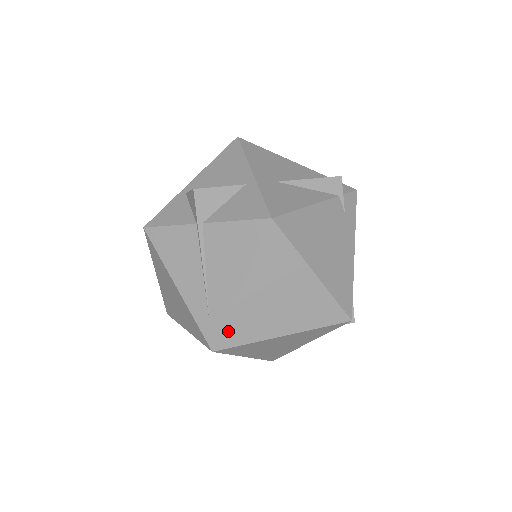
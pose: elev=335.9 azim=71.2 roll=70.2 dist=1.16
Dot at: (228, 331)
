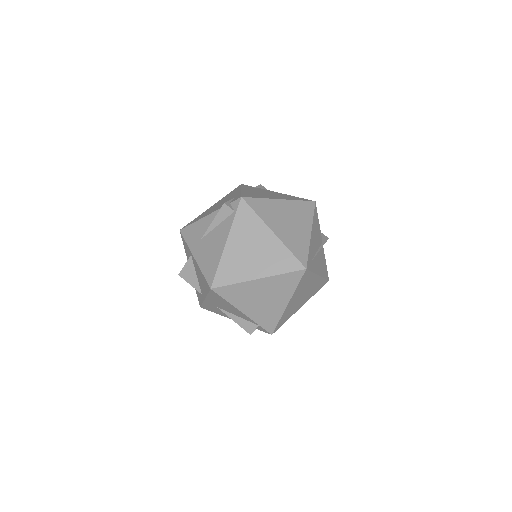
Dot at: occluded
